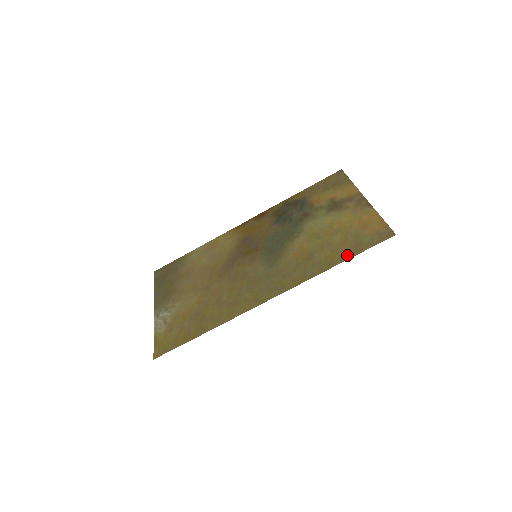
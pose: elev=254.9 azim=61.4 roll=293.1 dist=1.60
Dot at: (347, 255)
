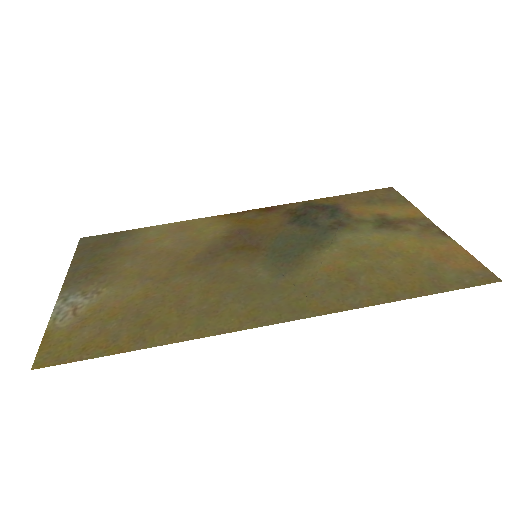
Dot at: (419, 290)
